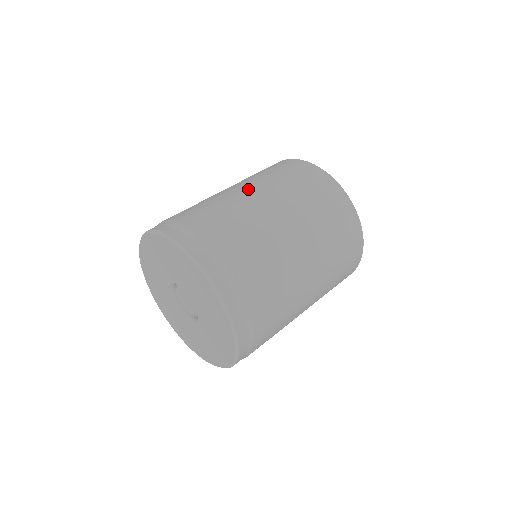
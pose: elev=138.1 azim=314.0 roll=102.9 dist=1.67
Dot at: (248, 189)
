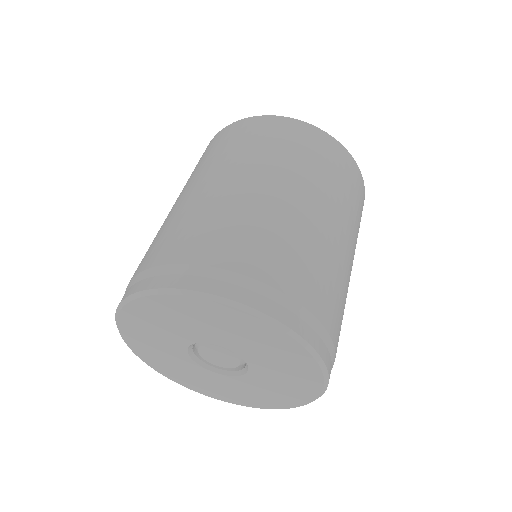
Dot at: (329, 217)
